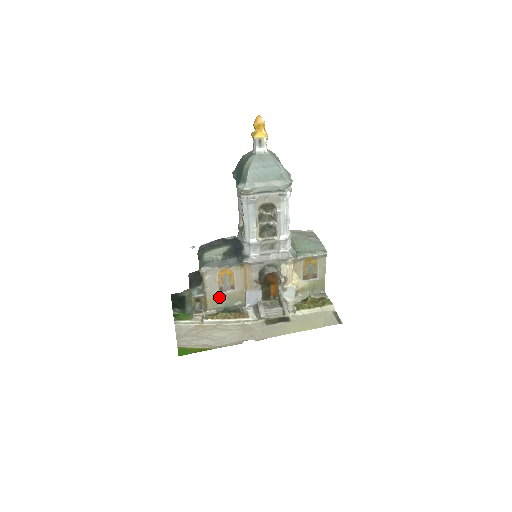
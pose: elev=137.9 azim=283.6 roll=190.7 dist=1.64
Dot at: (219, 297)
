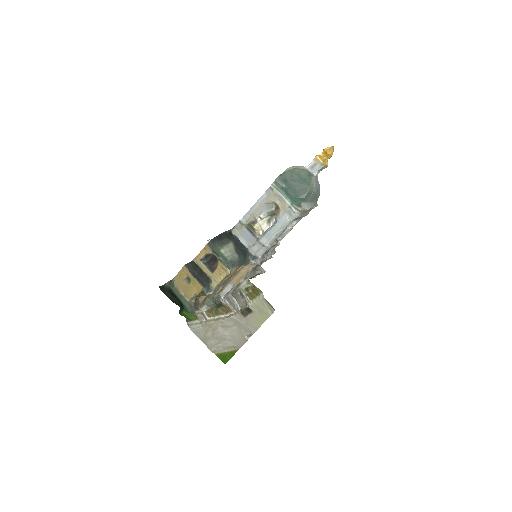
Dot at: (214, 292)
